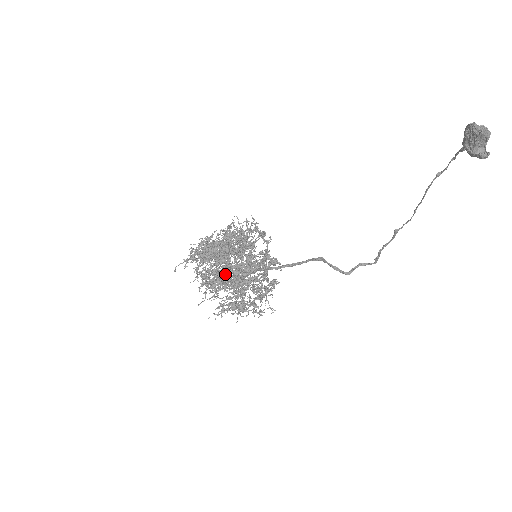
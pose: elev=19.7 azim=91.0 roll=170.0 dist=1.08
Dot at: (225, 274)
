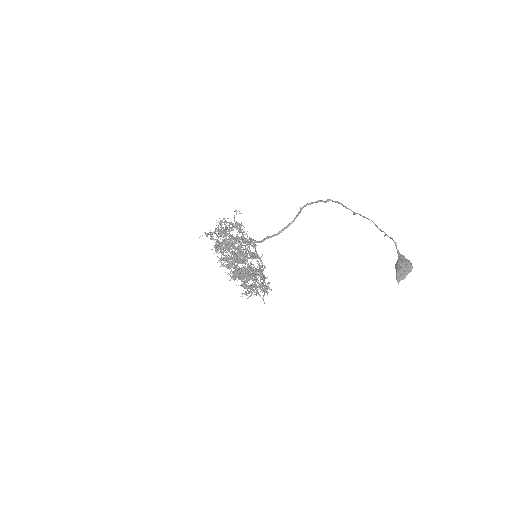
Dot at: occluded
